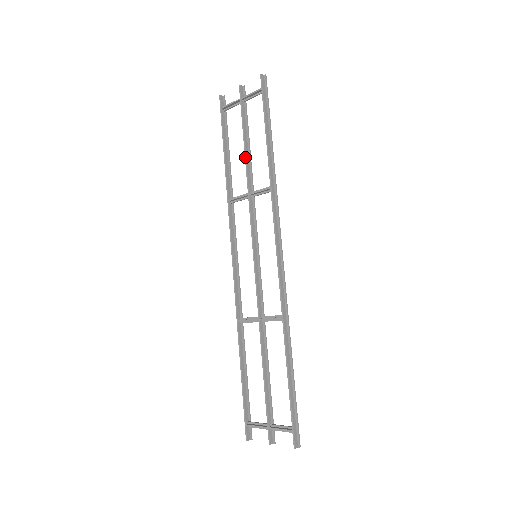
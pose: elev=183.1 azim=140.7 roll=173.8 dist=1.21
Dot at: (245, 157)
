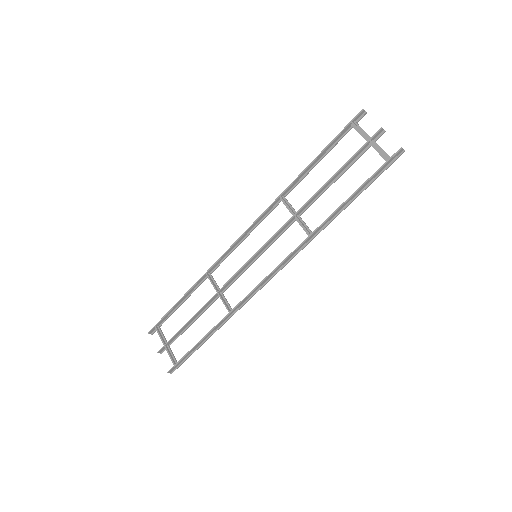
Dot at: (322, 188)
